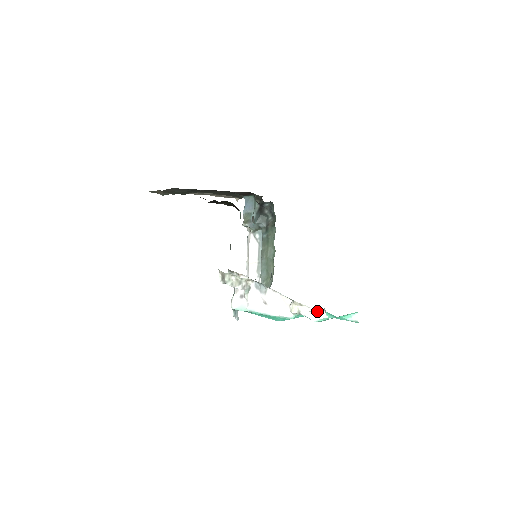
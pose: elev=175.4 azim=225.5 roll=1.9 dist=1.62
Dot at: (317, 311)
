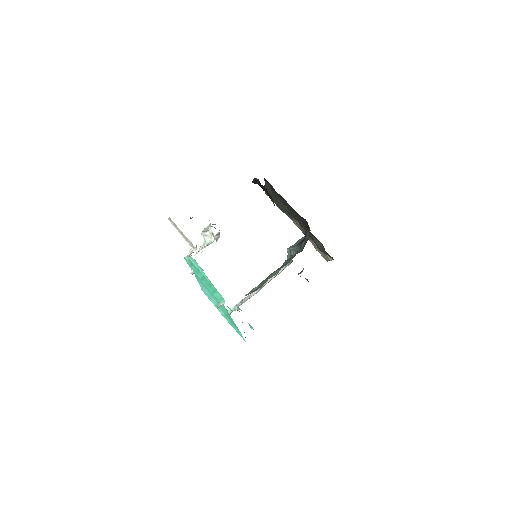
Dot at: occluded
